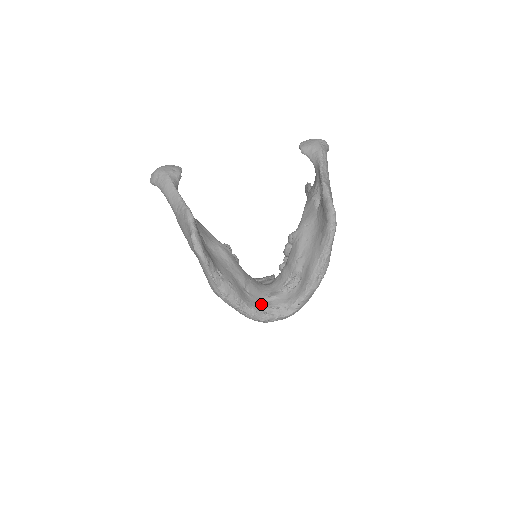
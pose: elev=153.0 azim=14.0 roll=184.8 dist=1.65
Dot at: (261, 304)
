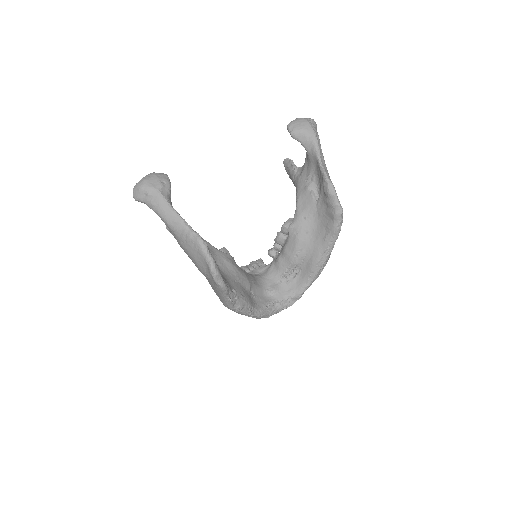
Dot at: (266, 302)
